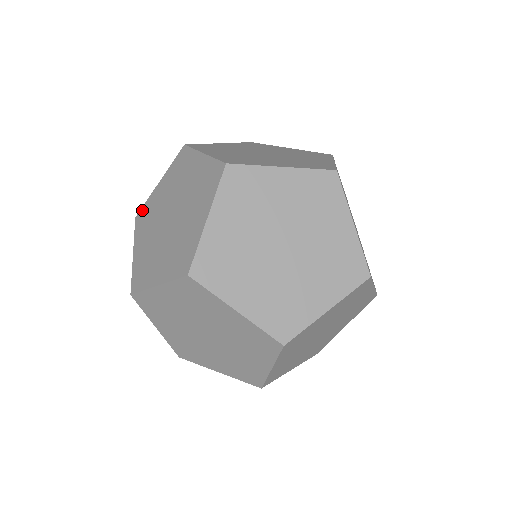
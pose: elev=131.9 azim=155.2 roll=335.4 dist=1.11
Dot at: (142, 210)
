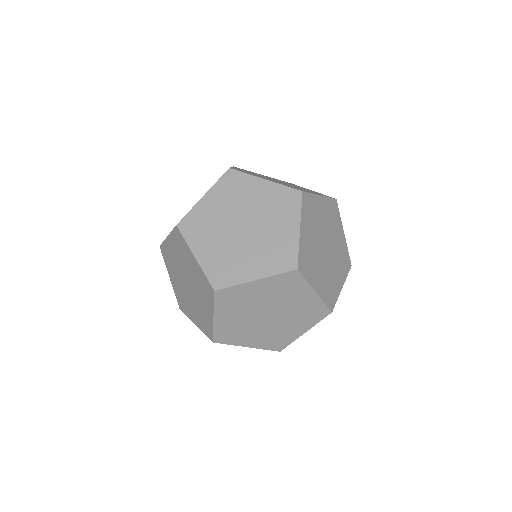
Dot at: occluded
